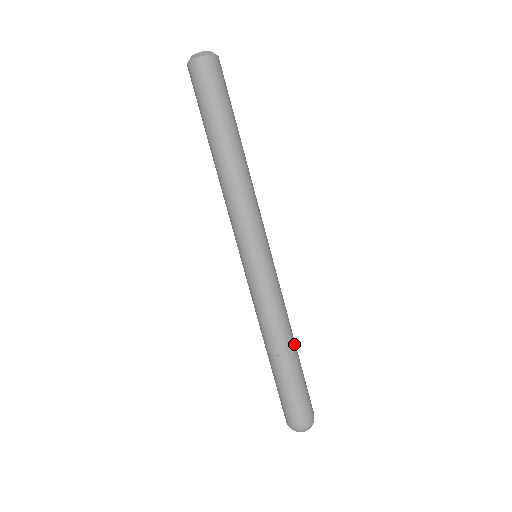
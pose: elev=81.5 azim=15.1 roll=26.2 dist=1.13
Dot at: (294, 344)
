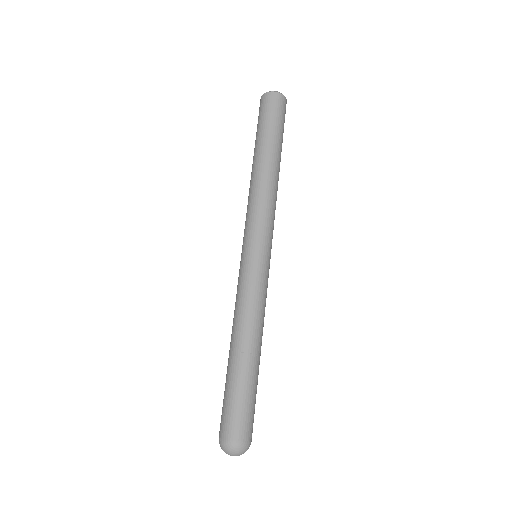
Dot at: (250, 349)
